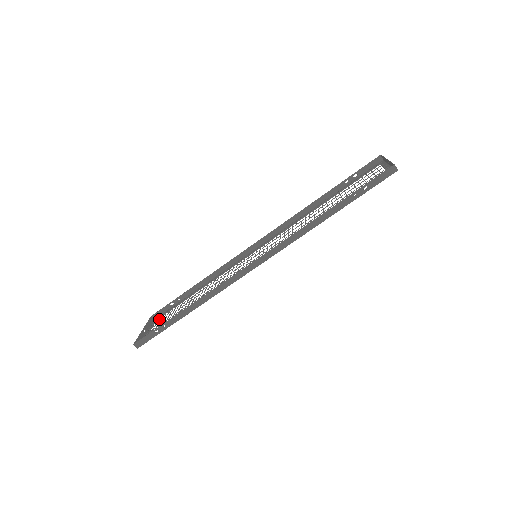
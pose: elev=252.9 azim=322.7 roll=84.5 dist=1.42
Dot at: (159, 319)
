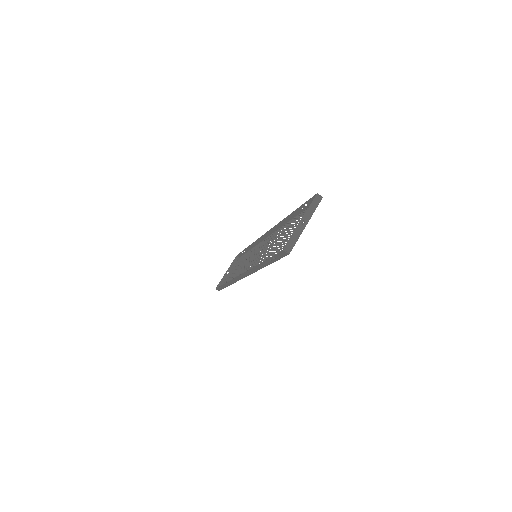
Dot at: occluded
